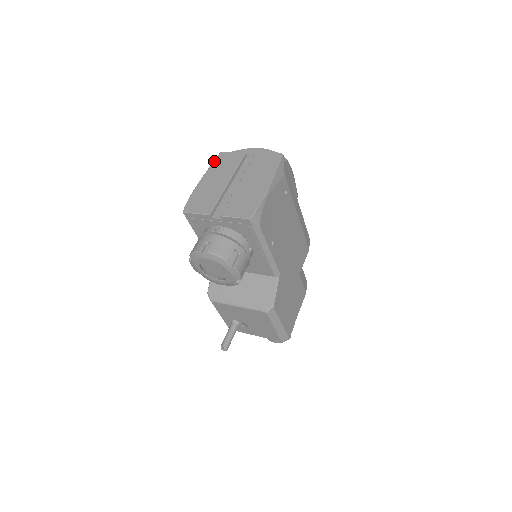
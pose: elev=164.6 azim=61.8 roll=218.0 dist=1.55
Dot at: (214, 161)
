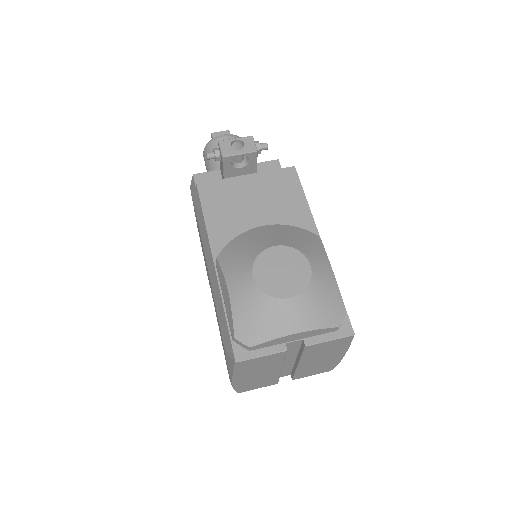
Dot at: (236, 370)
